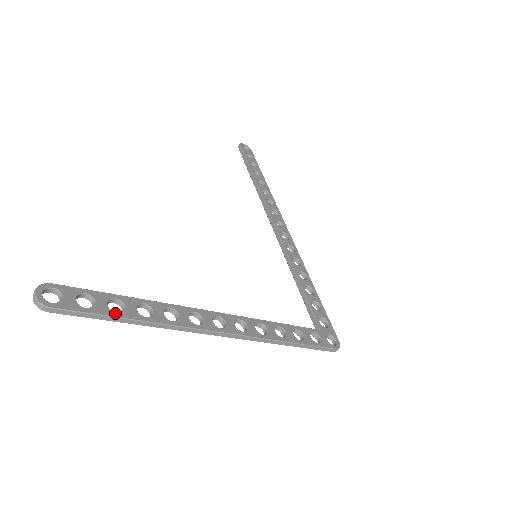
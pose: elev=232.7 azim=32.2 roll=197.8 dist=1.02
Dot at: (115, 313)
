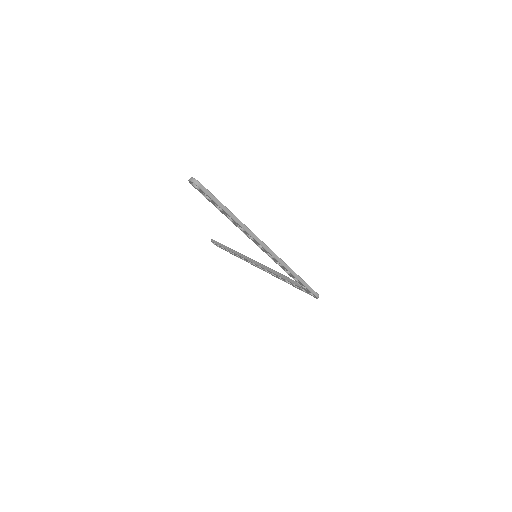
Dot at: (223, 205)
